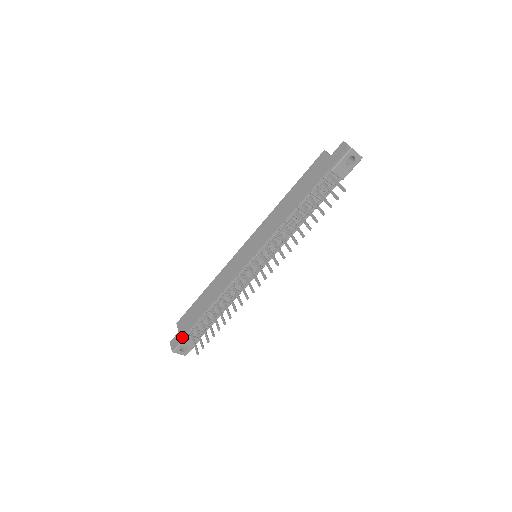
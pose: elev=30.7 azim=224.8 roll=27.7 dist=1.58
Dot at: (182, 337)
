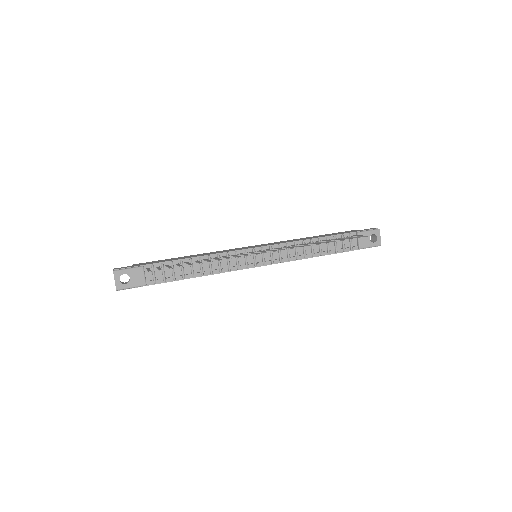
Dot at: (136, 265)
